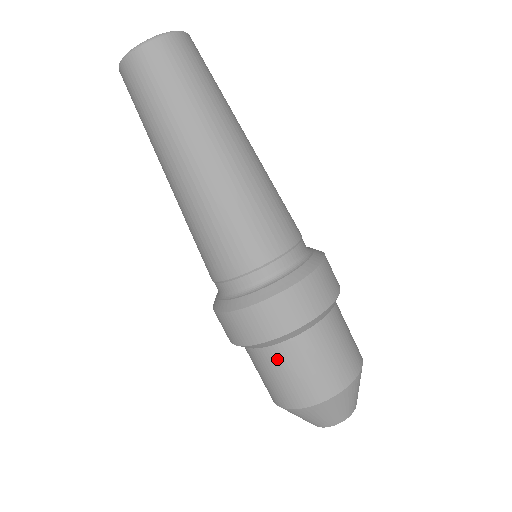
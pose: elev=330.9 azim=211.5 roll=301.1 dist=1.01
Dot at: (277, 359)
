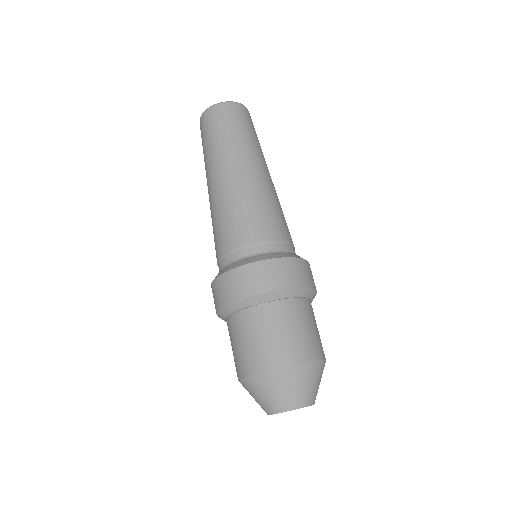
Dot at: (233, 328)
